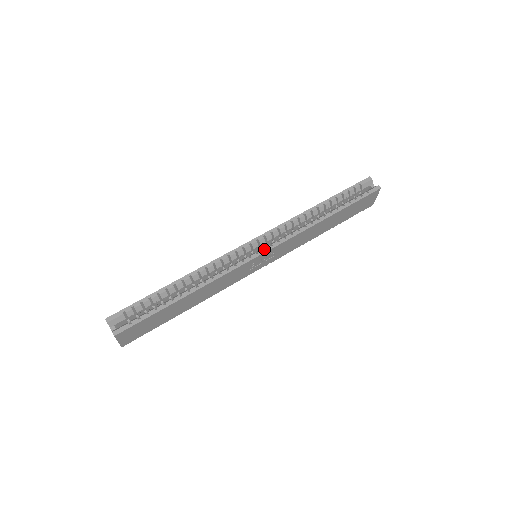
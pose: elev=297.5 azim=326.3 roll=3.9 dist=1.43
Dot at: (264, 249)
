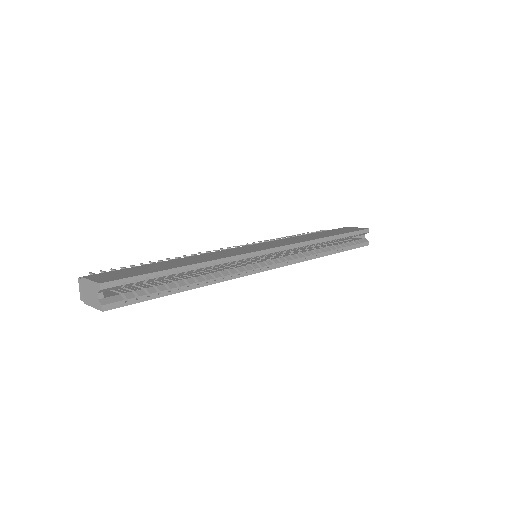
Dot at: (273, 262)
